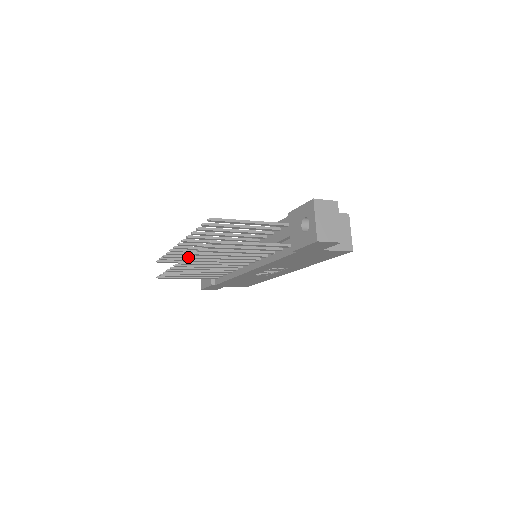
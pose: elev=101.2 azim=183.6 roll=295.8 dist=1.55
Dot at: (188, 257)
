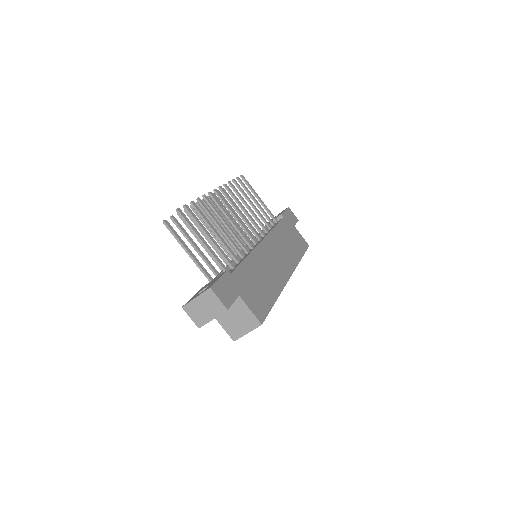
Dot at: (190, 206)
